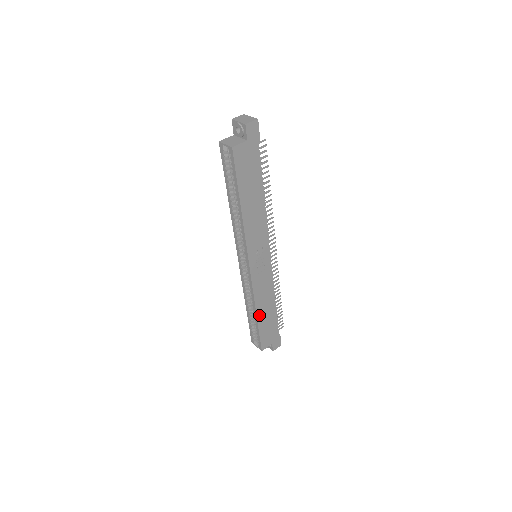
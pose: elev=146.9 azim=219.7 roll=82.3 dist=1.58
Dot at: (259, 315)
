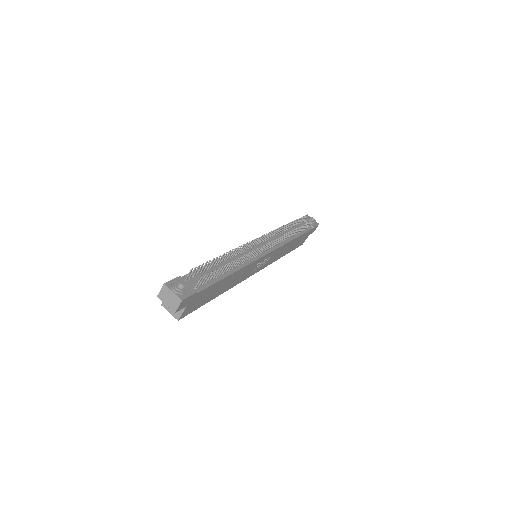
Dot at: (285, 253)
